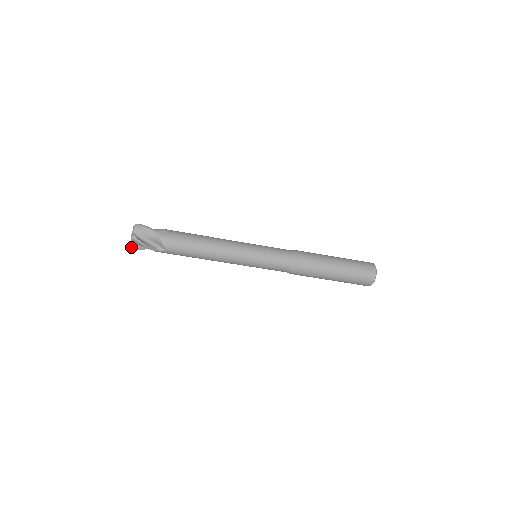
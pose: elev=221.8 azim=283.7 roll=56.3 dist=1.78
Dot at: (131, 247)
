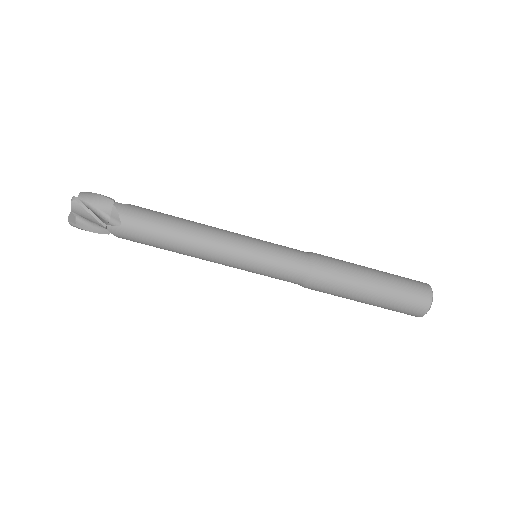
Dot at: (68, 220)
